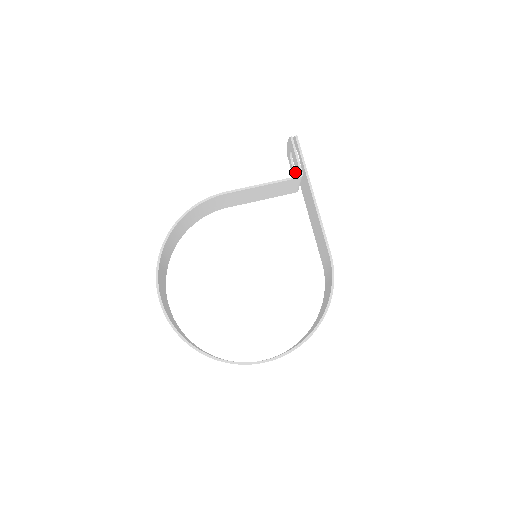
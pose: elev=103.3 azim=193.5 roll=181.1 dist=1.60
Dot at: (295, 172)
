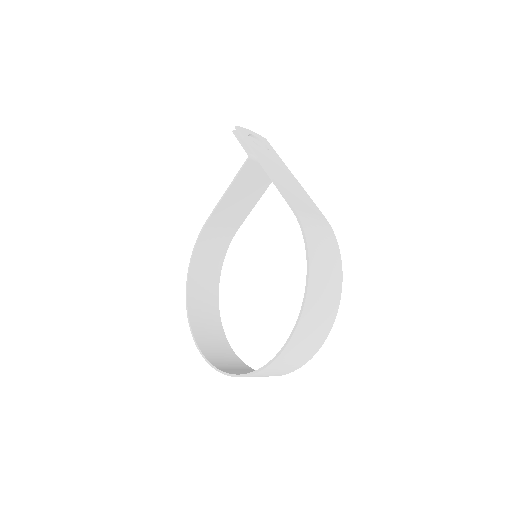
Dot at: occluded
